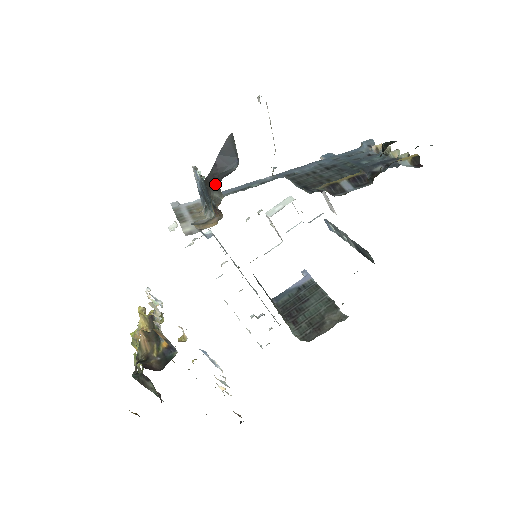
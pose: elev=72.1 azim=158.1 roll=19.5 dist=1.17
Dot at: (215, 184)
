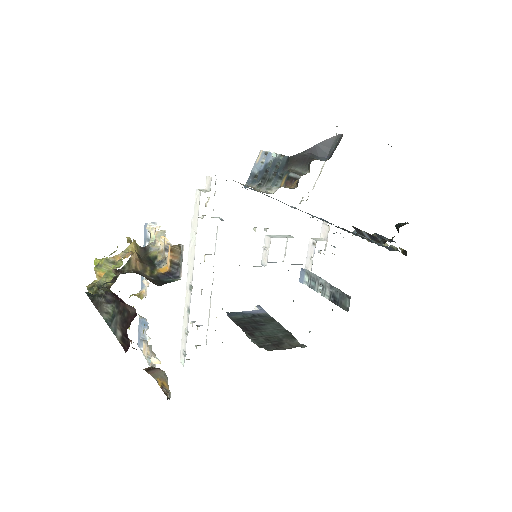
Dot at: (302, 162)
